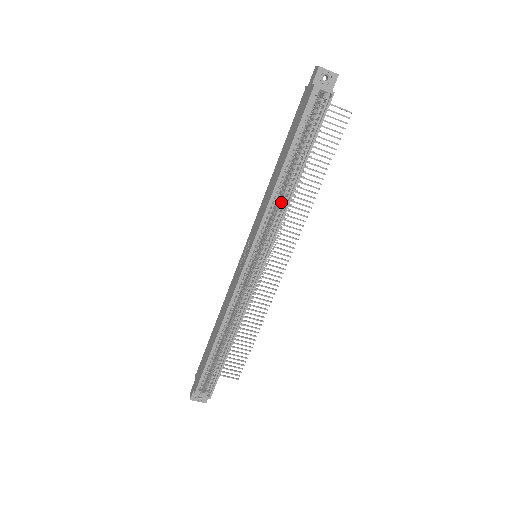
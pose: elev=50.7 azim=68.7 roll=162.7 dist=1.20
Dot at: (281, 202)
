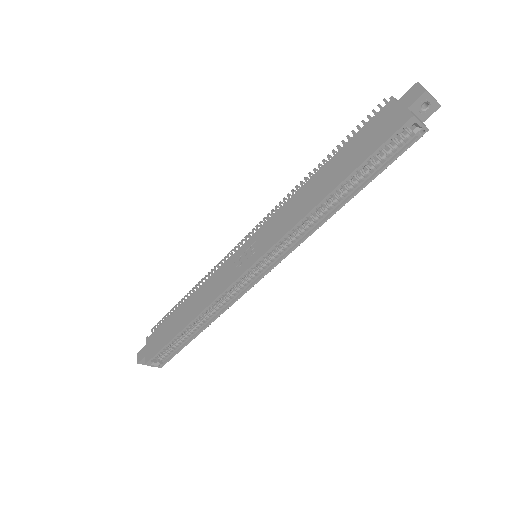
Dot at: (311, 222)
